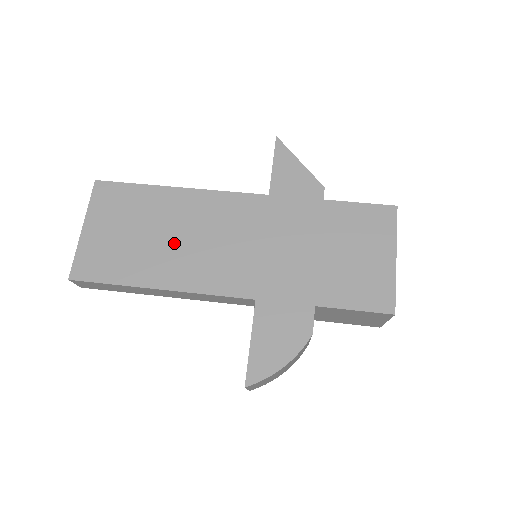
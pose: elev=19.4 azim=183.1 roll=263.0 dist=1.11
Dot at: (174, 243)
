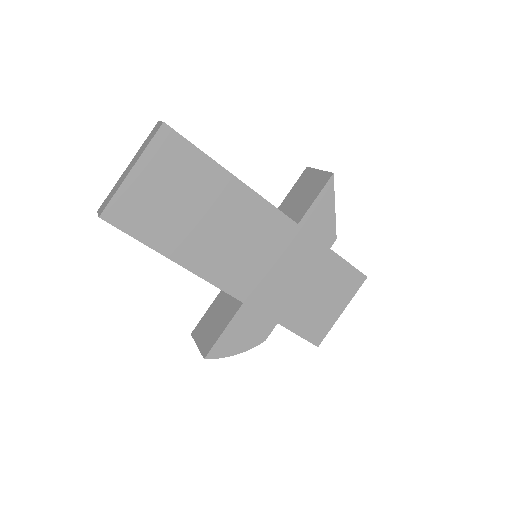
Dot at: (207, 229)
